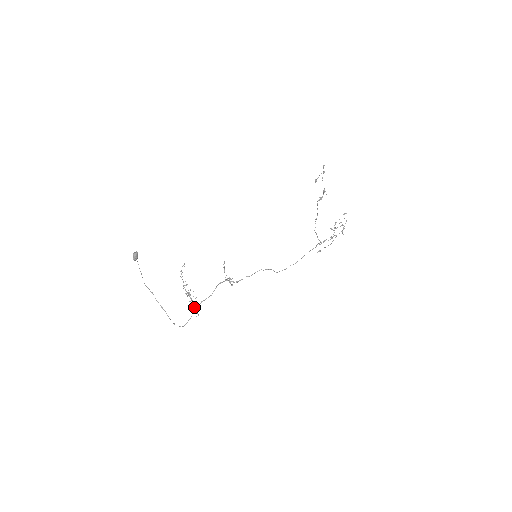
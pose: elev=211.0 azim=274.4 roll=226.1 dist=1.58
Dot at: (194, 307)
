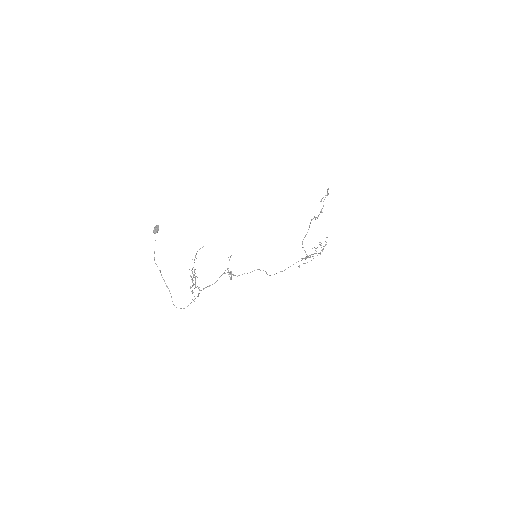
Dot at: (192, 293)
